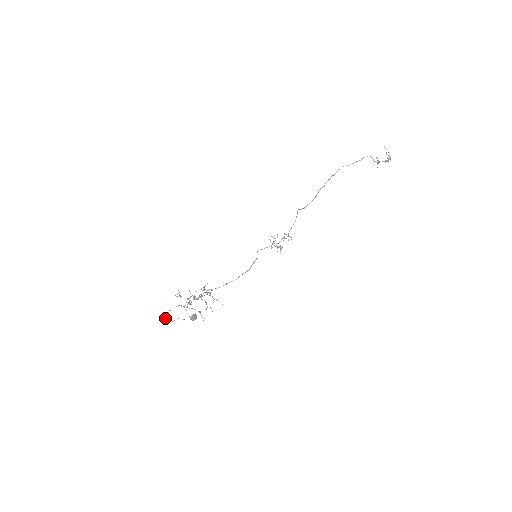
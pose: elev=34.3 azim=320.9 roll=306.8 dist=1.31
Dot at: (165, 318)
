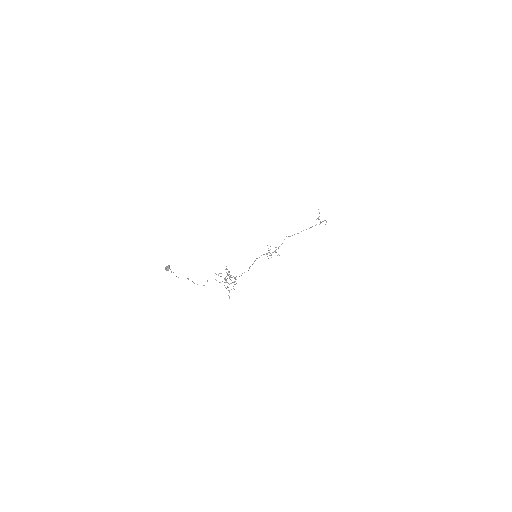
Dot at: occluded
